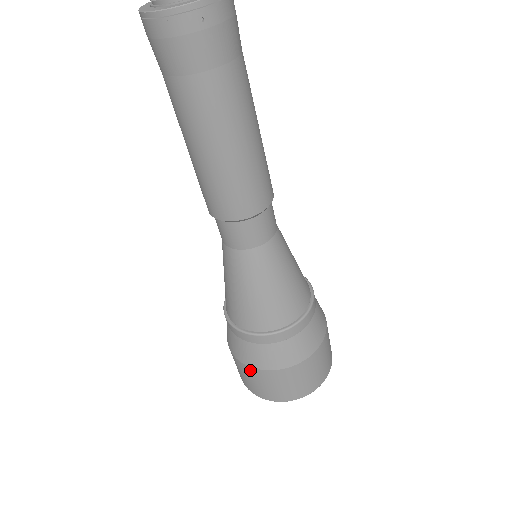
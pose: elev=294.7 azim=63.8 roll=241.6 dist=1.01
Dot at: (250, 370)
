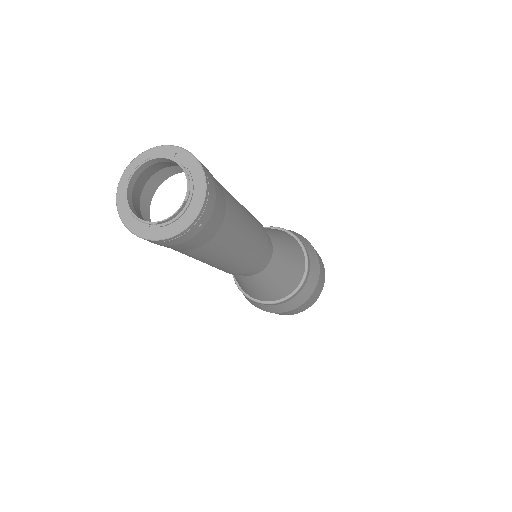
Dot at: occluded
